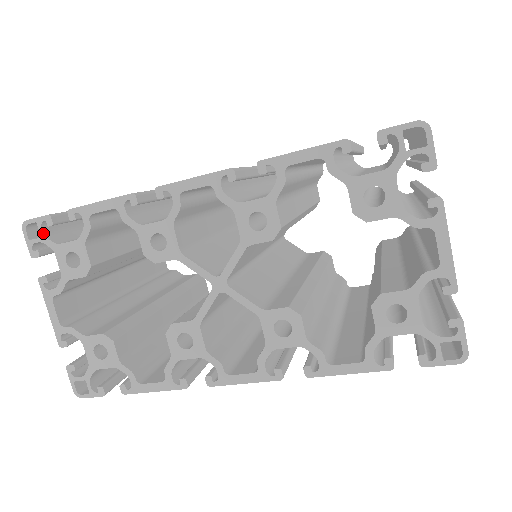
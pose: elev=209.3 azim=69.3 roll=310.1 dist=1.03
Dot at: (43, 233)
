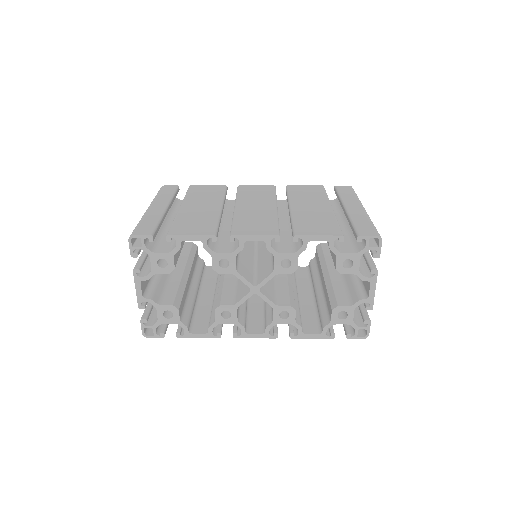
Dot at: (144, 245)
